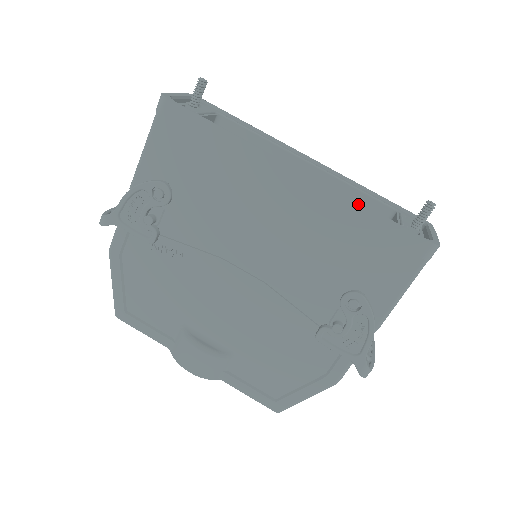
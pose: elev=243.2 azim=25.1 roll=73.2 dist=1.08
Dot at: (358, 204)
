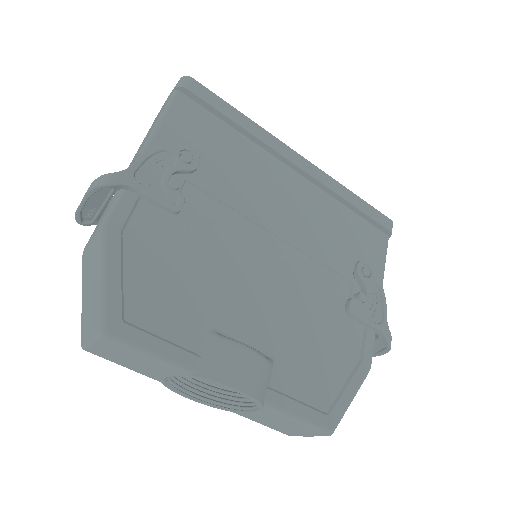
Dot at: (346, 189)
